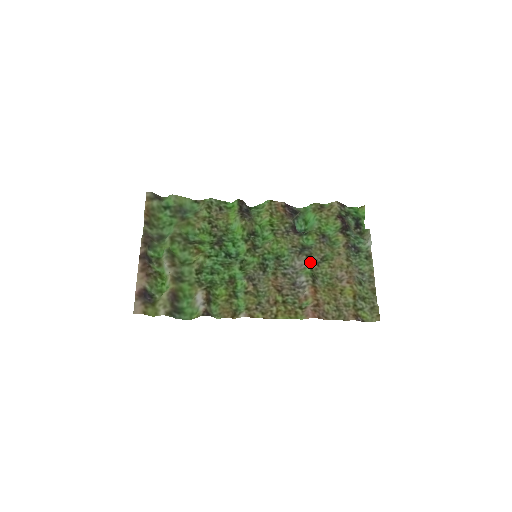
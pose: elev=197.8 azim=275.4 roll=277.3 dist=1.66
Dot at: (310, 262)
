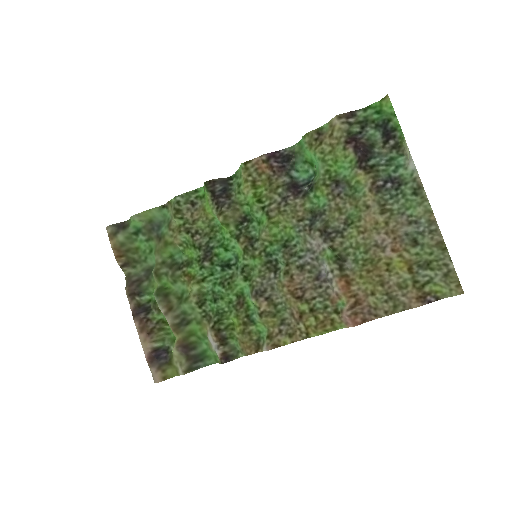
Dot at: (328, 238)
